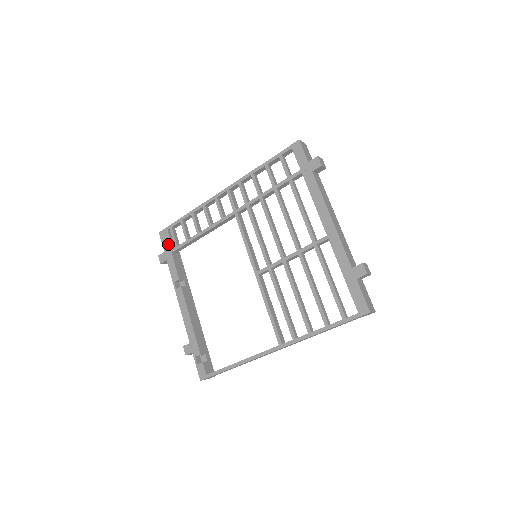
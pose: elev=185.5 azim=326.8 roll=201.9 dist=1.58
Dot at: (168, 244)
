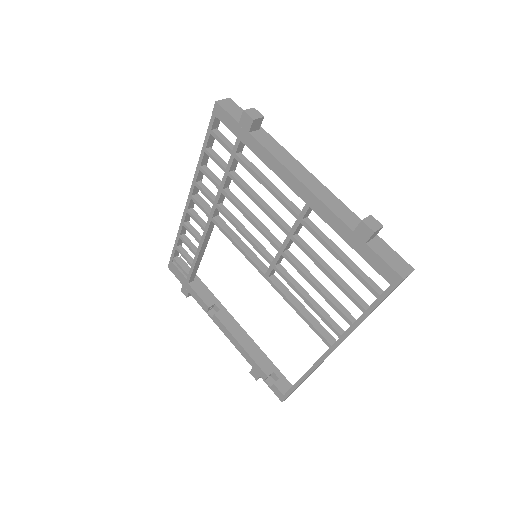
Dot at: (180, 276)
